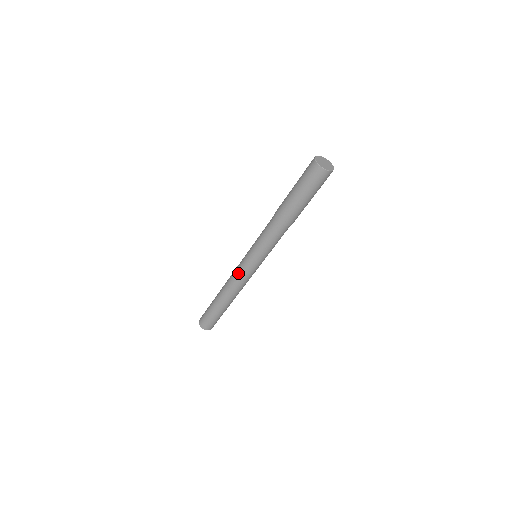
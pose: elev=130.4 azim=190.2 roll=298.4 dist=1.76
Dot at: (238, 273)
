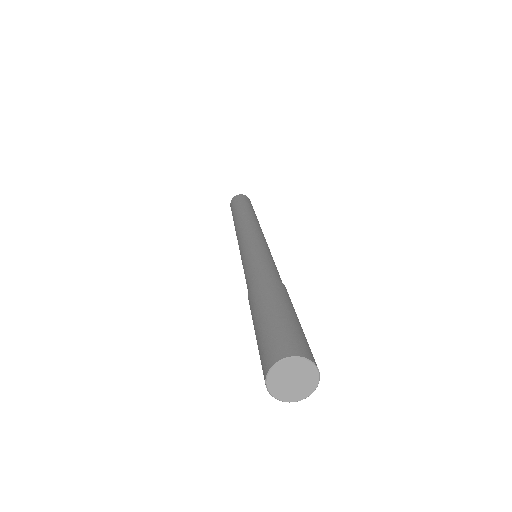
Dot at: (238, 239)
